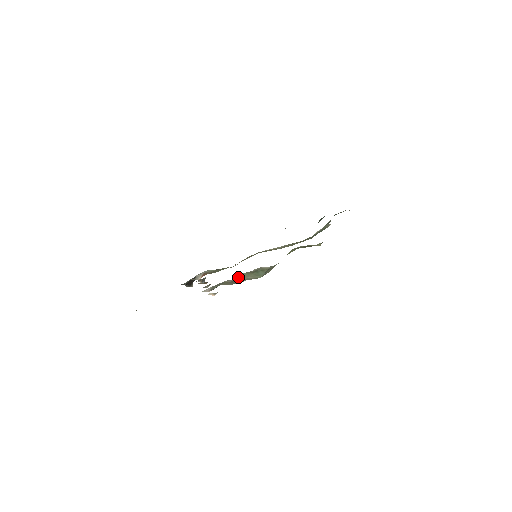
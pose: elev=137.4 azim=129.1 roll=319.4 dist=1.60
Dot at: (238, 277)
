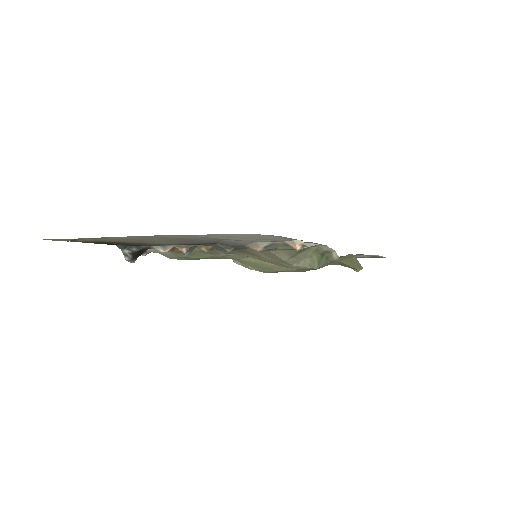
Dot at: (305, 249)
